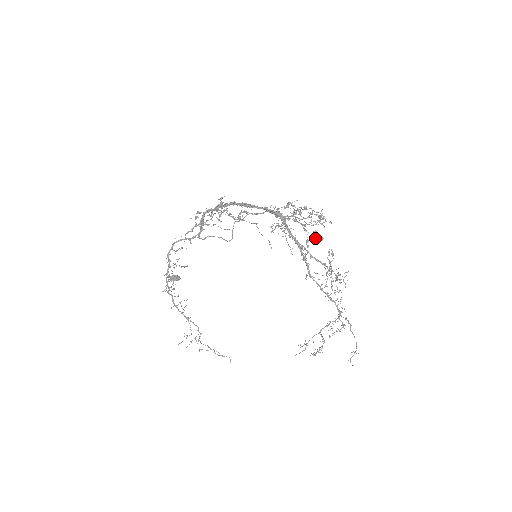
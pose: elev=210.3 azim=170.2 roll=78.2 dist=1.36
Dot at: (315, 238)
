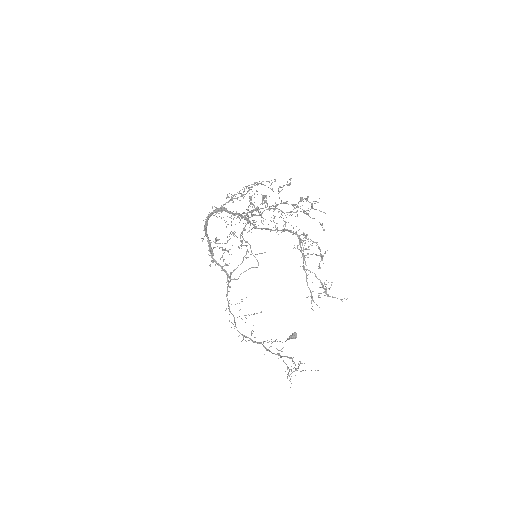
Dot at: (312, 204)
